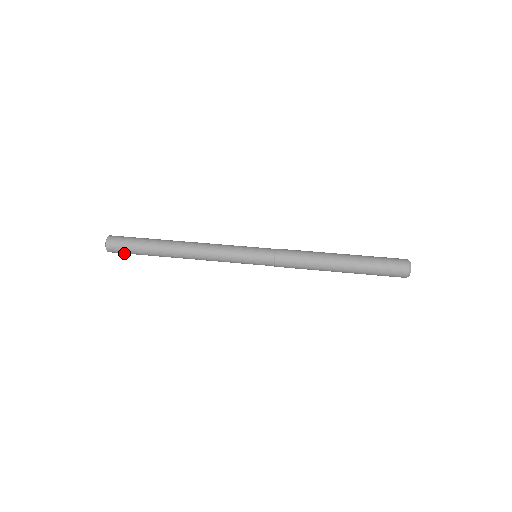
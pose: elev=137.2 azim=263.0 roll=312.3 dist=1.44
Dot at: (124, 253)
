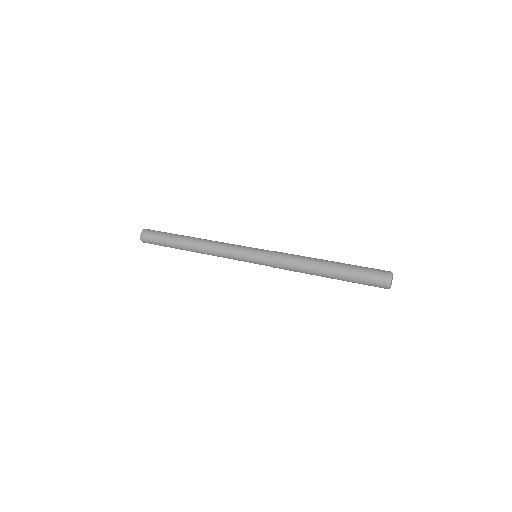
Dot at: occluded
